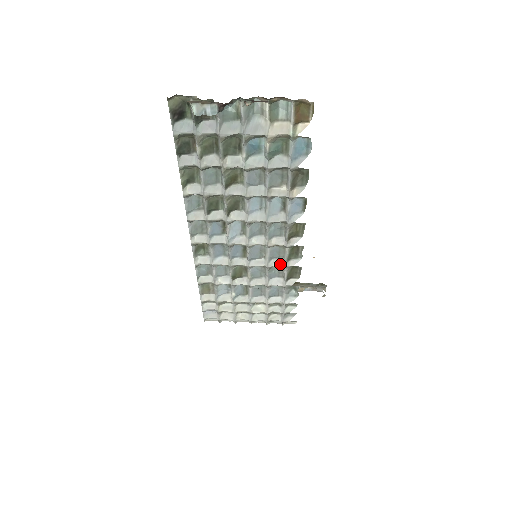
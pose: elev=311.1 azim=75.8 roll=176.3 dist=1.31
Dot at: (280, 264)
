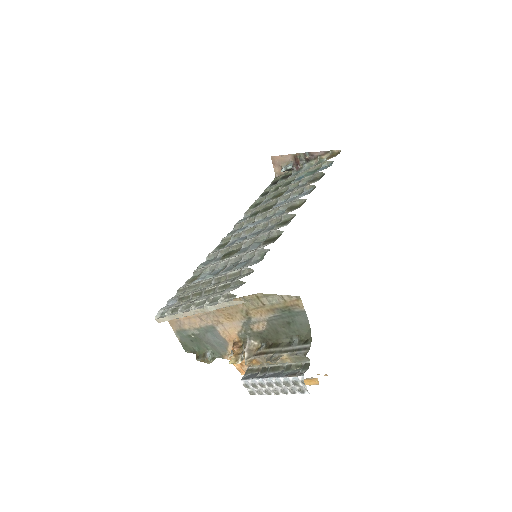
Dot at: (268, 233)
